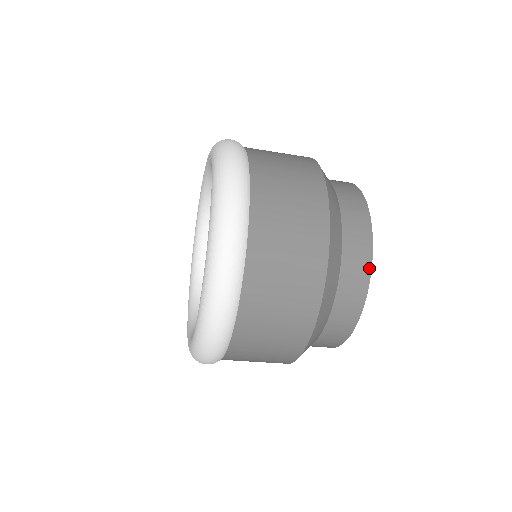
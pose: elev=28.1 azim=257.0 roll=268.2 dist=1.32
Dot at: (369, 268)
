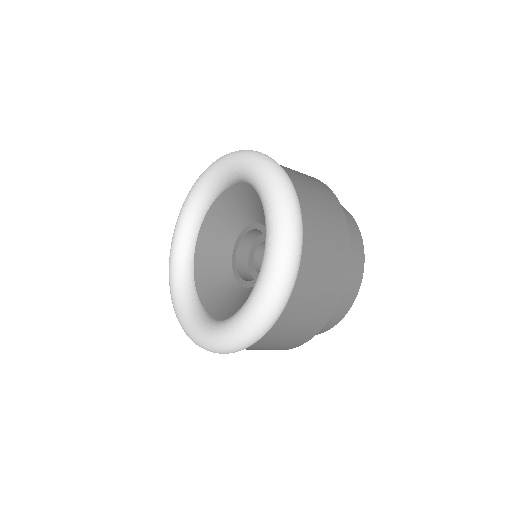
Dot at: (348, 309)
